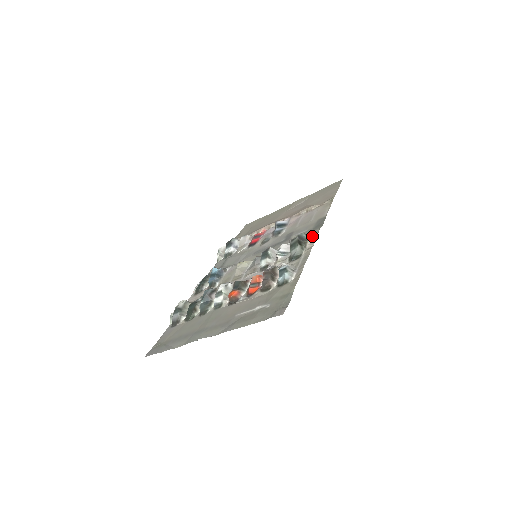
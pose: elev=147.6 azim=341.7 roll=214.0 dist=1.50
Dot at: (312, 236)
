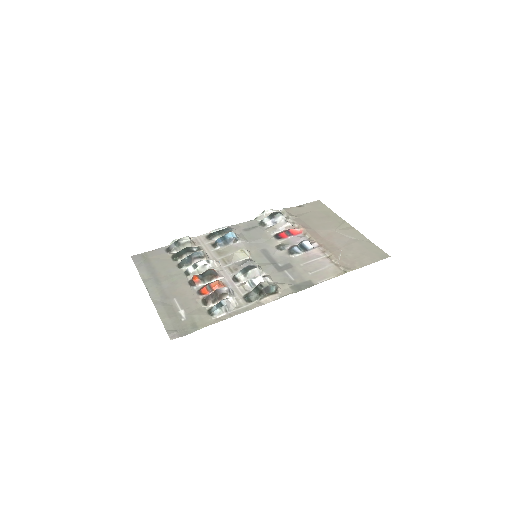
Dot at: (281, 293)
